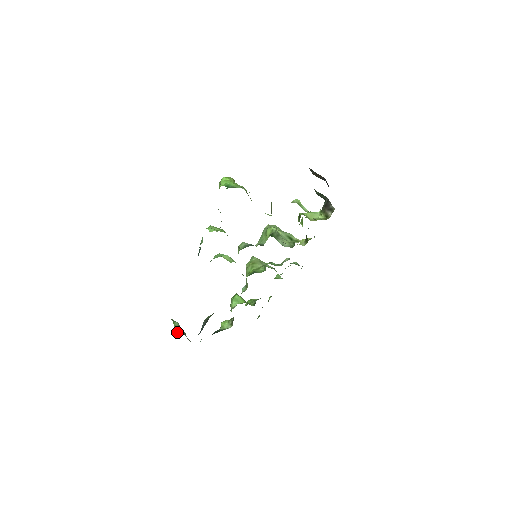
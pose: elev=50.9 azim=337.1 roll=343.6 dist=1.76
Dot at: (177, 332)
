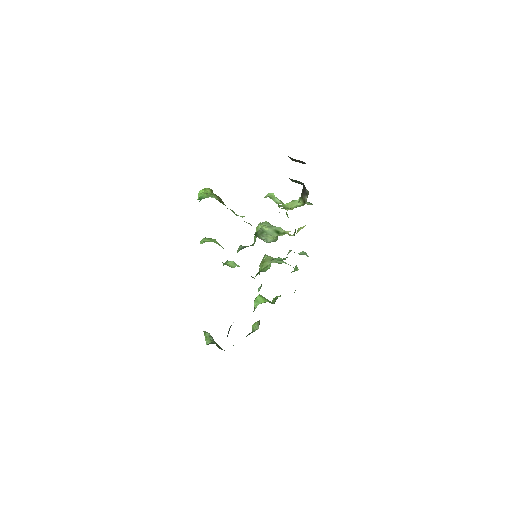
Dot at: (207, 343)
